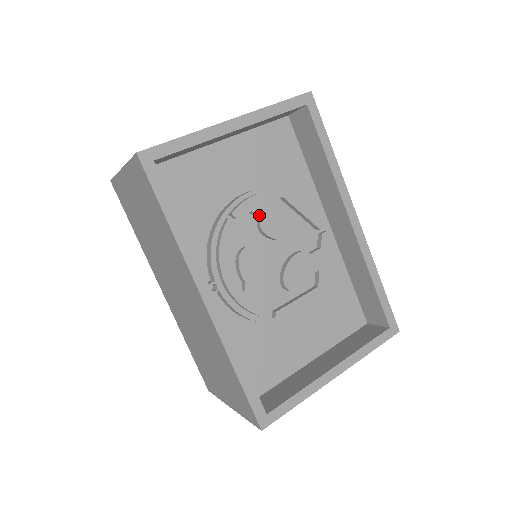
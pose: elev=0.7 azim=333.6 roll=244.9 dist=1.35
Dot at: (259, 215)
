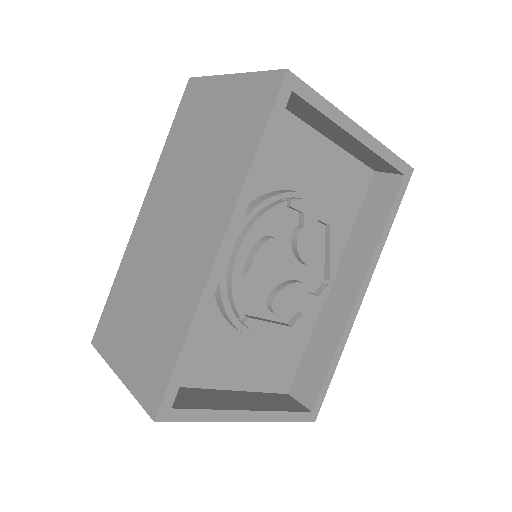
Dot at: (306, 222)
